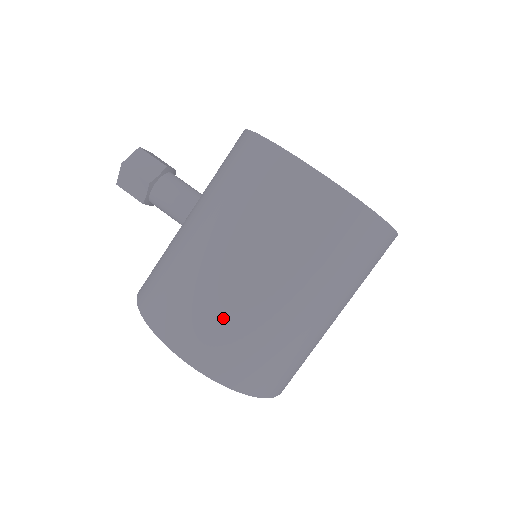
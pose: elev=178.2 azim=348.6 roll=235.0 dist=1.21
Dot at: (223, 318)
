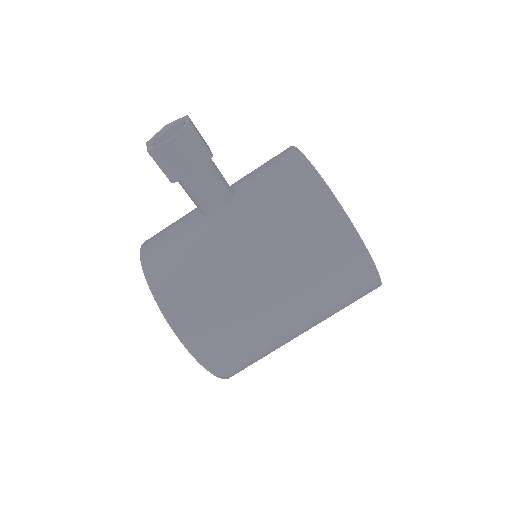
Dot at: (248, 341)
